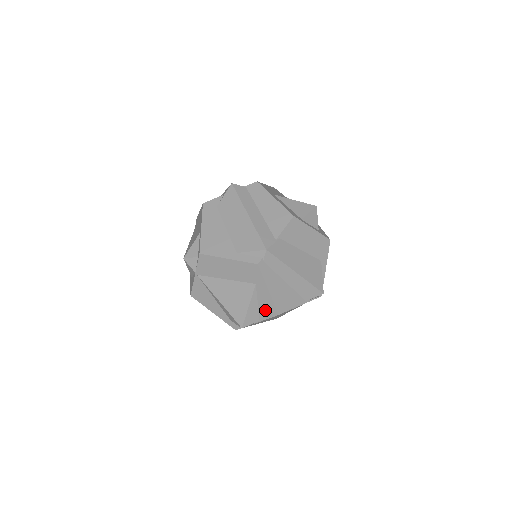
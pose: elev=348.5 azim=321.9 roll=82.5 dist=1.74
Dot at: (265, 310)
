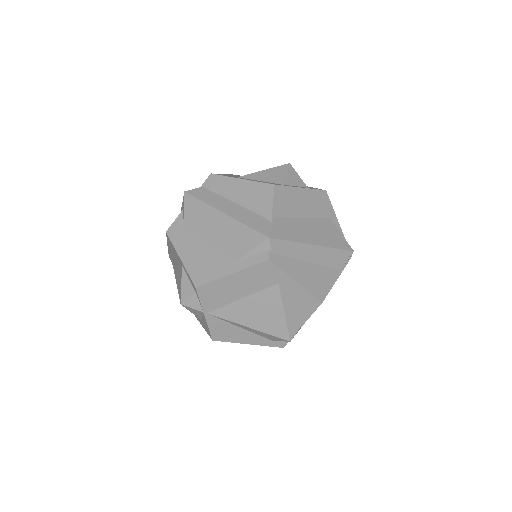
Dot at: (304, 306)
